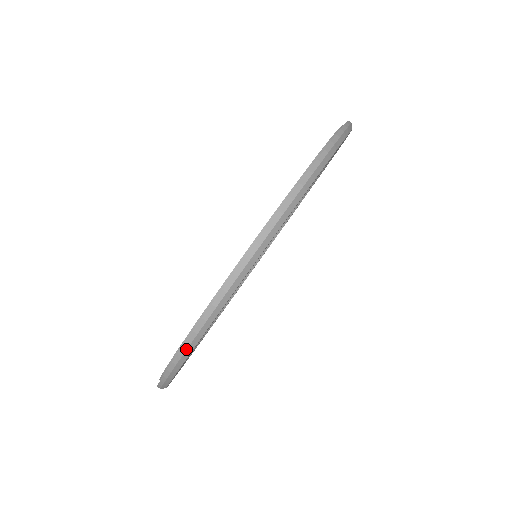
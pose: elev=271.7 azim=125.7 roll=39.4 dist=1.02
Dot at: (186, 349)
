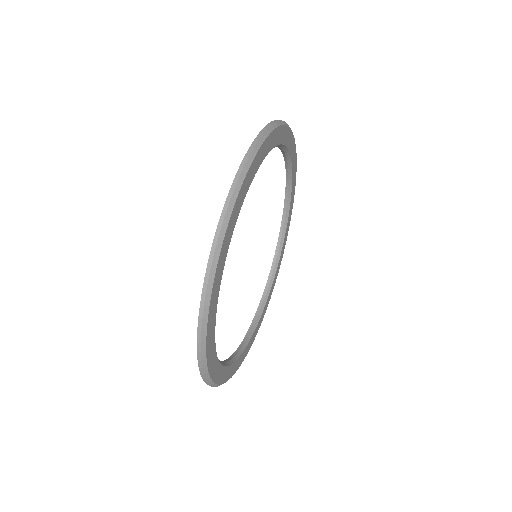
Dot at: (210, 268)
